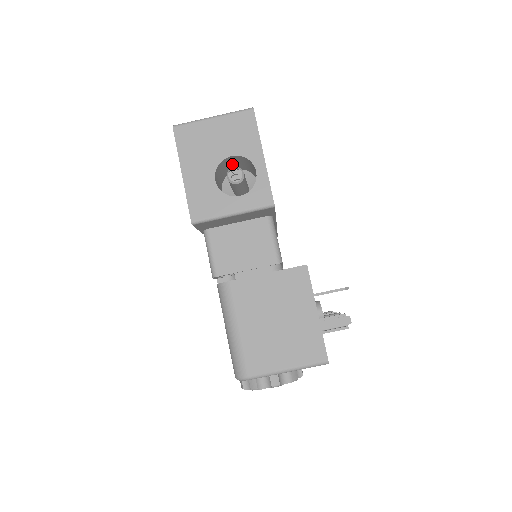
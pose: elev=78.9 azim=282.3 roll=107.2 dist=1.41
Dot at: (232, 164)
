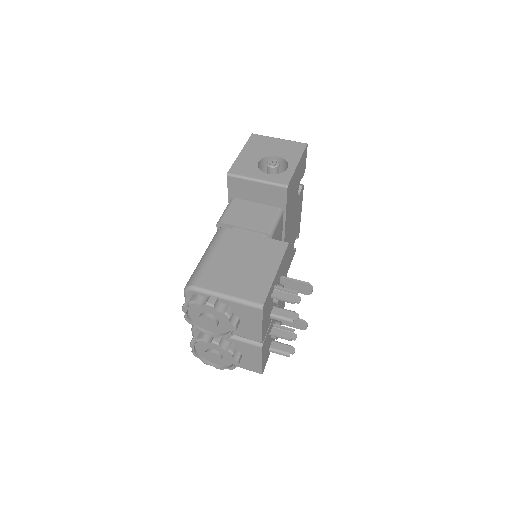
Dot at: occluded
